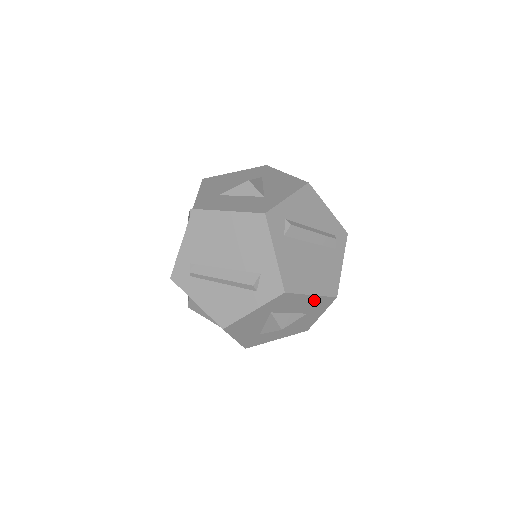
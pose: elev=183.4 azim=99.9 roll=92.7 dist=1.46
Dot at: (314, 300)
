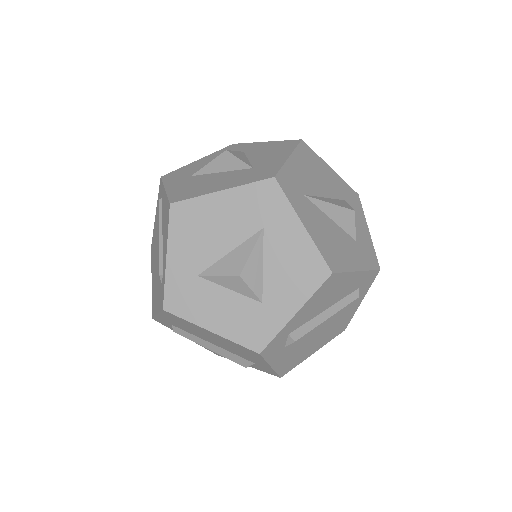
Dot at: occluded
